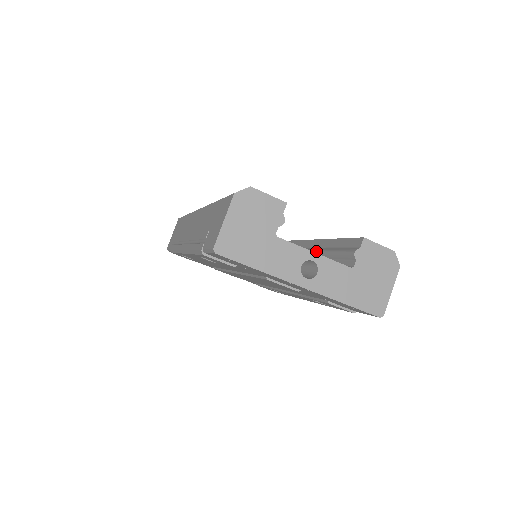
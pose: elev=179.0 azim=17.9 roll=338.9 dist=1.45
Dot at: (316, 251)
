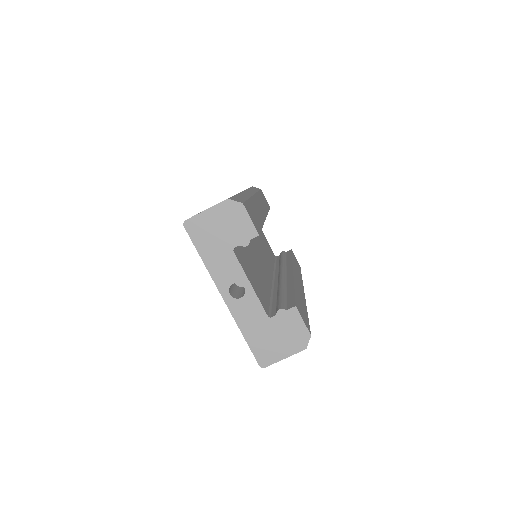
Dot at: (281, 288)
